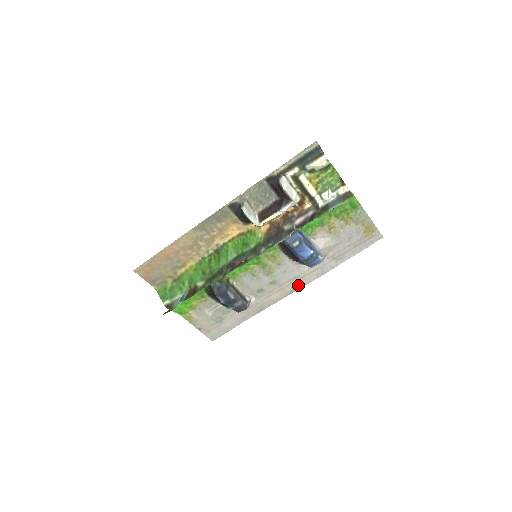
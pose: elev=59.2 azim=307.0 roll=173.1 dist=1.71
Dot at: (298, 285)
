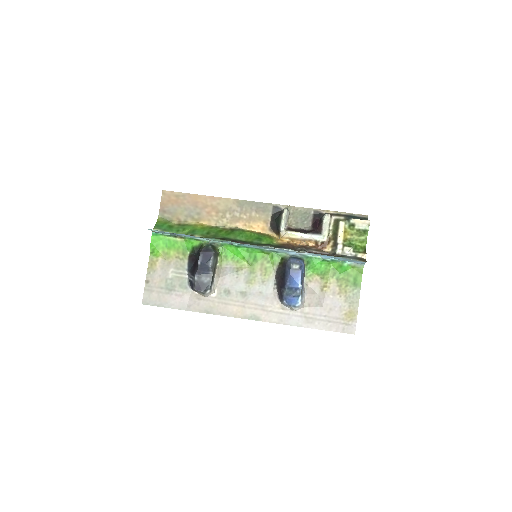
Dot at: (258, 316)
